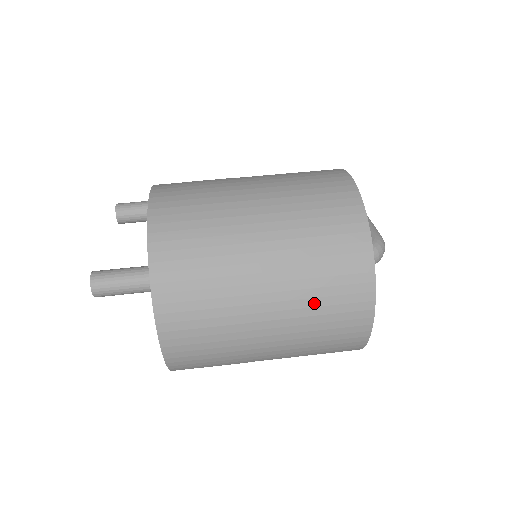
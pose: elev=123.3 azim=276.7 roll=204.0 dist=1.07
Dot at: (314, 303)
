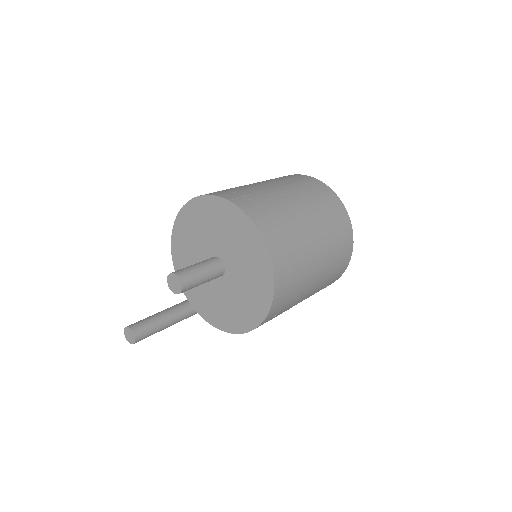
Dot at: (310, 194)
